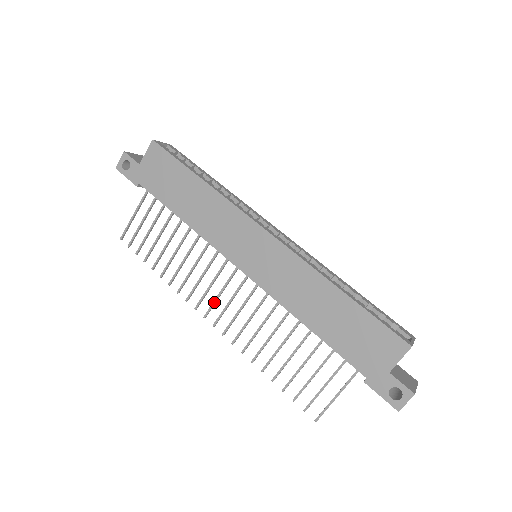
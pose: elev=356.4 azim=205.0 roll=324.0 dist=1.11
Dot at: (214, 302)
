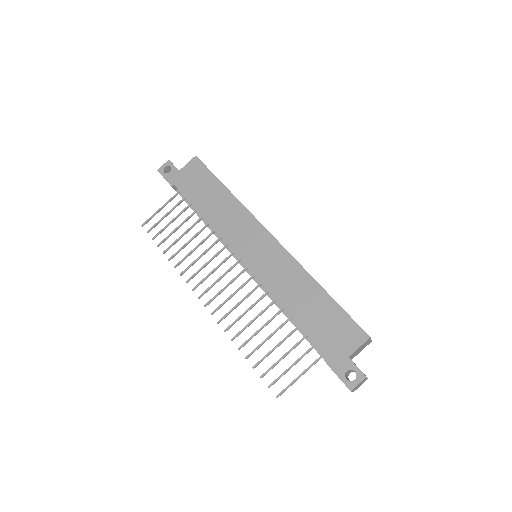
Dot at: (211, 286)
